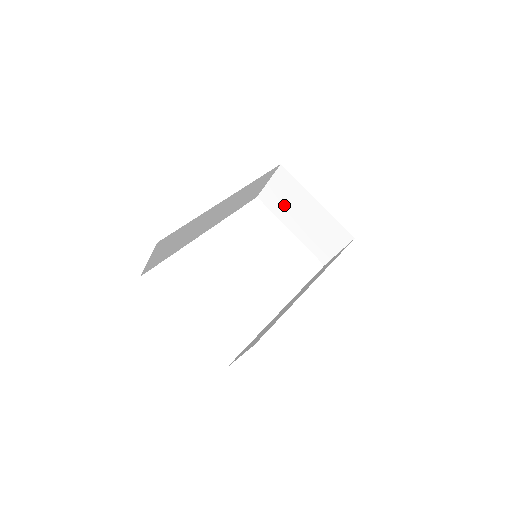
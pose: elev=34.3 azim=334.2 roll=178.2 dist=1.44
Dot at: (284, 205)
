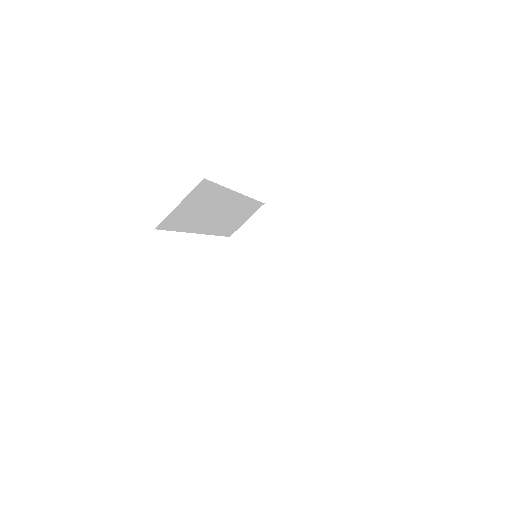
Dot at: (259, 244)
